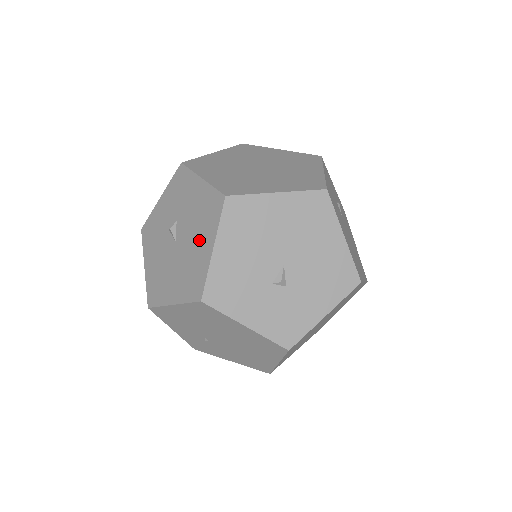
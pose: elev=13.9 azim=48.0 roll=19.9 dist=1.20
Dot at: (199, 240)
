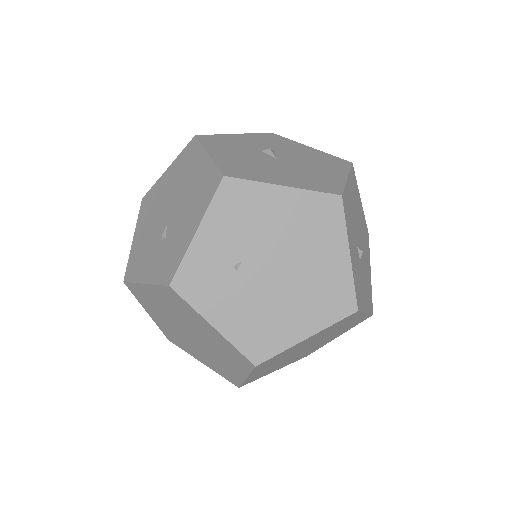
Dot at: (322, 168)
